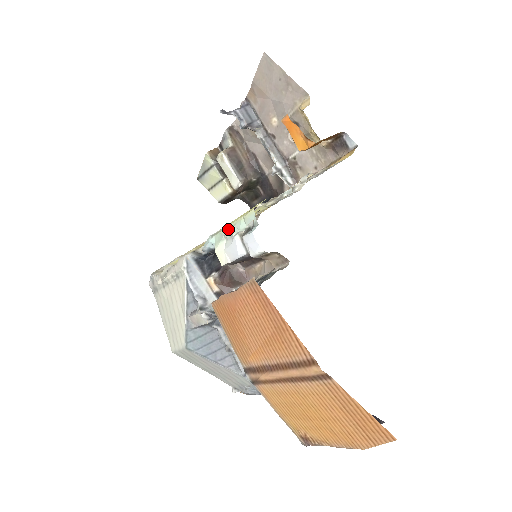
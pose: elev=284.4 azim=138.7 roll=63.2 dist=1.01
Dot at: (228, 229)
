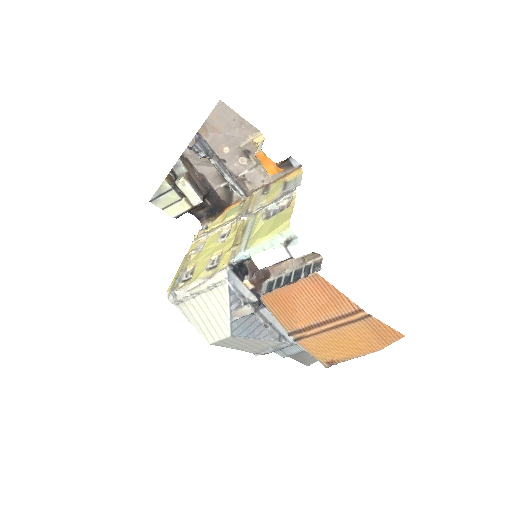
Dot at: (265, 244)
